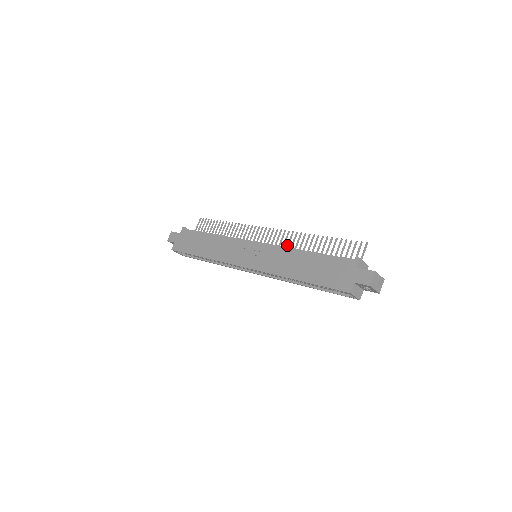
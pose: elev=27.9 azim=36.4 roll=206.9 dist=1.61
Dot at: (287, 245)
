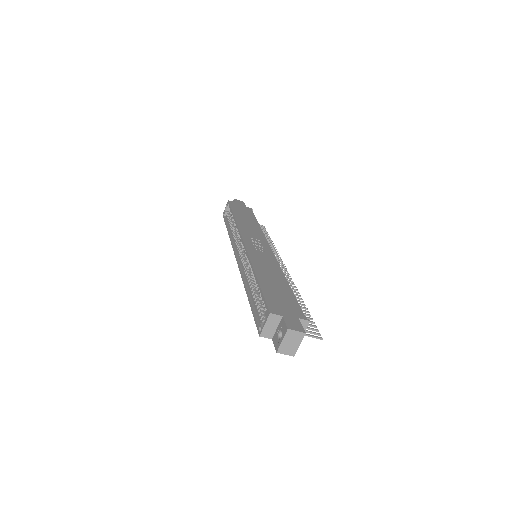
Dot at: occluded
